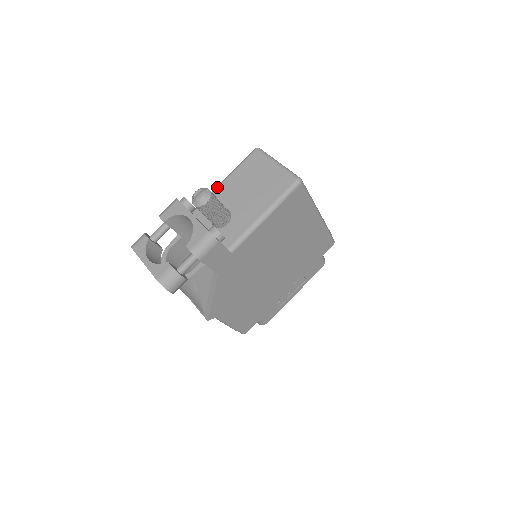
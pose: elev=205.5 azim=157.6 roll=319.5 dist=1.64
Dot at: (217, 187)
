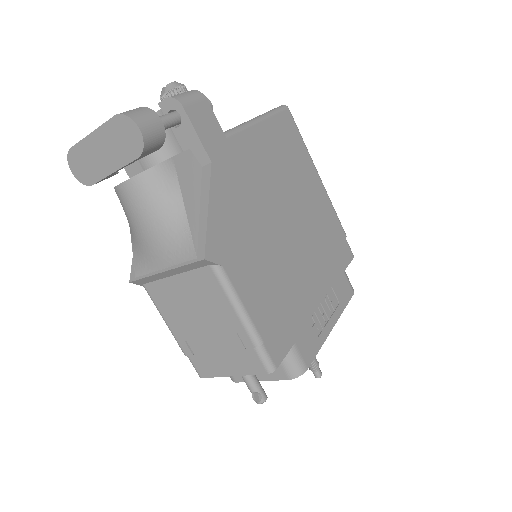
Dot at: occluded
